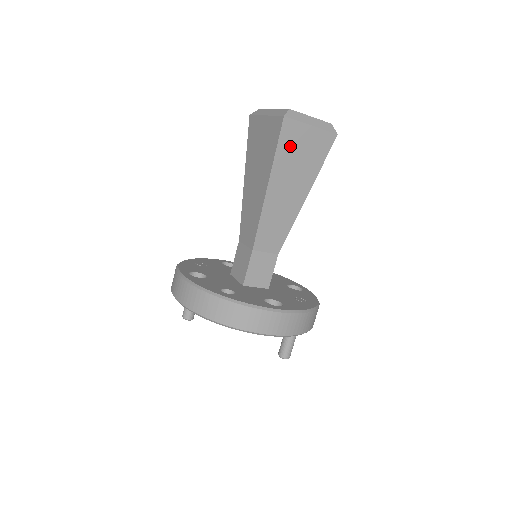
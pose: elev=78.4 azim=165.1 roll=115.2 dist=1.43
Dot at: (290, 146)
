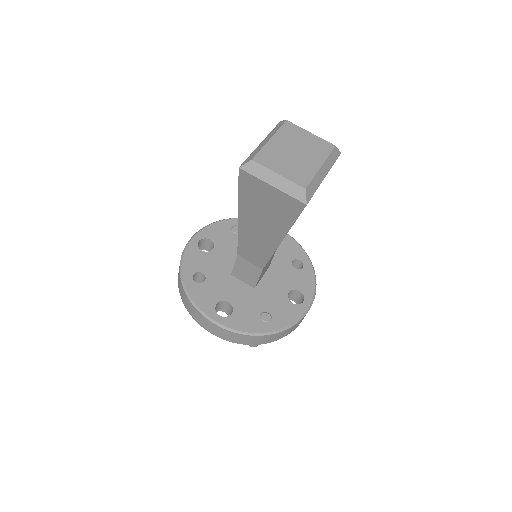
Dot at: (253, 195)
